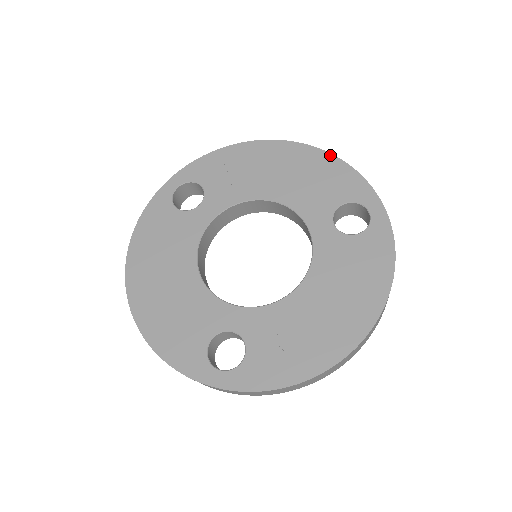
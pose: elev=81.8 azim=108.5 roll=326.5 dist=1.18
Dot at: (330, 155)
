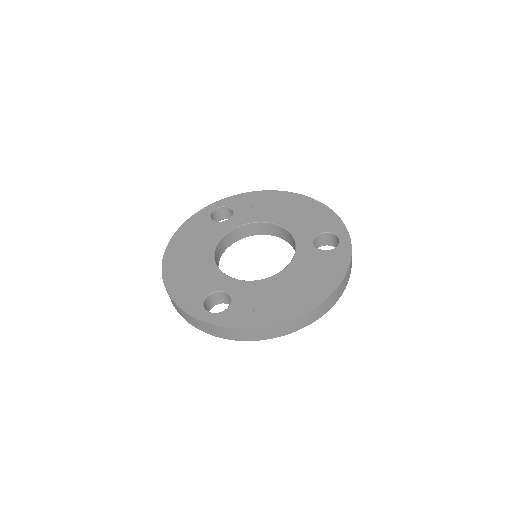
Dot at: (323, 205)
